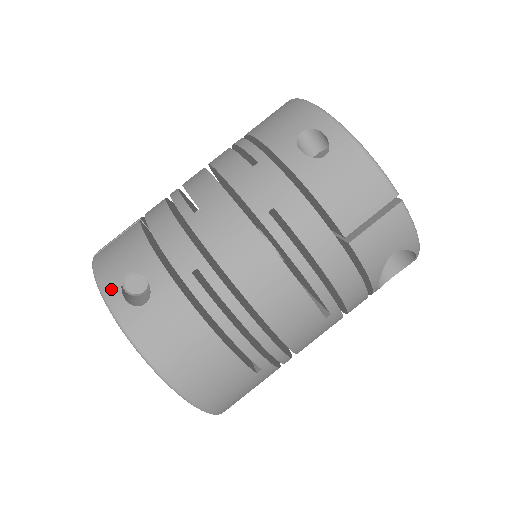
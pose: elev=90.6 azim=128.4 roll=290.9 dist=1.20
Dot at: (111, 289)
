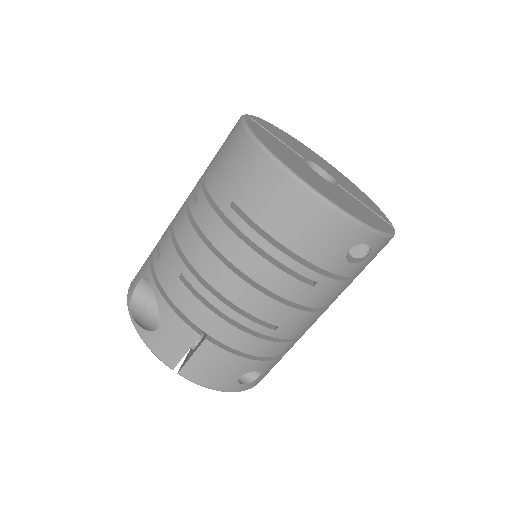
Dot at: (232, 388)
